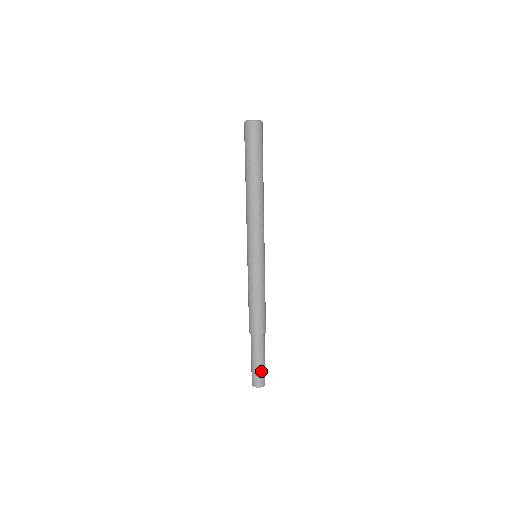
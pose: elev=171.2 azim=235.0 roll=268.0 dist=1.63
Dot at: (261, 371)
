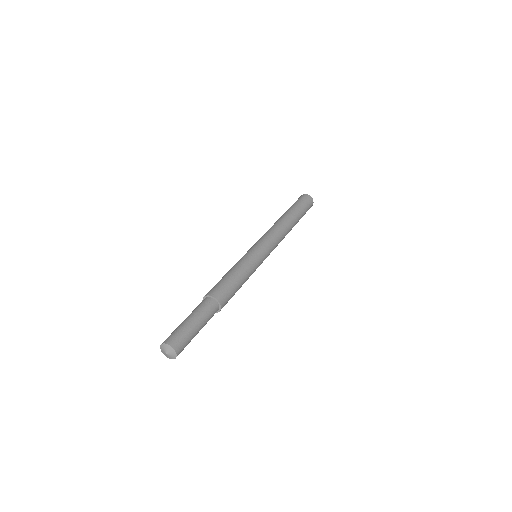
Dot at: (185, 330)
